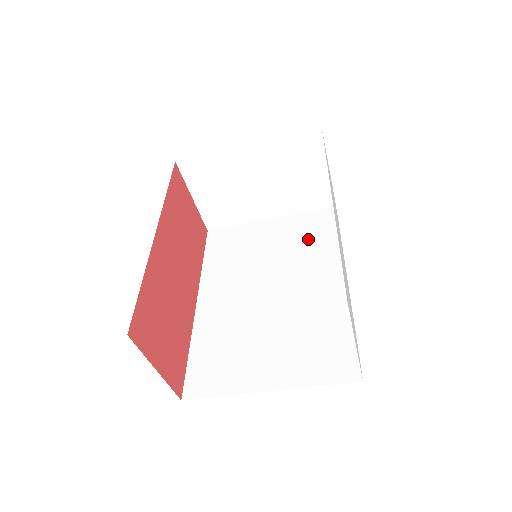
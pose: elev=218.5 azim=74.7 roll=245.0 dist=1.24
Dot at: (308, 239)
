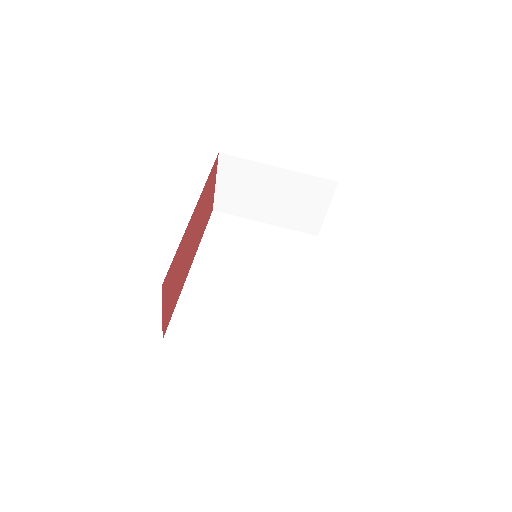
Dot at: (290, 253)
